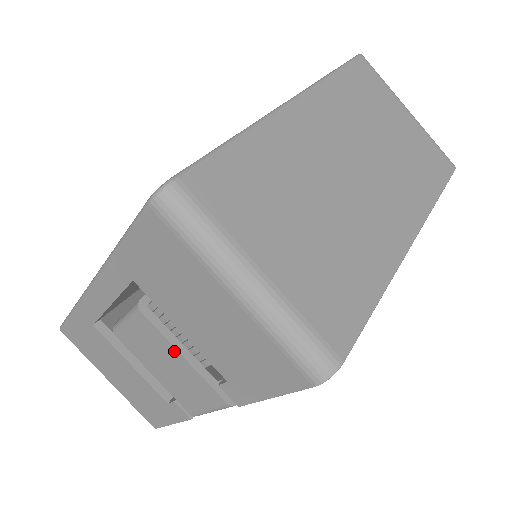
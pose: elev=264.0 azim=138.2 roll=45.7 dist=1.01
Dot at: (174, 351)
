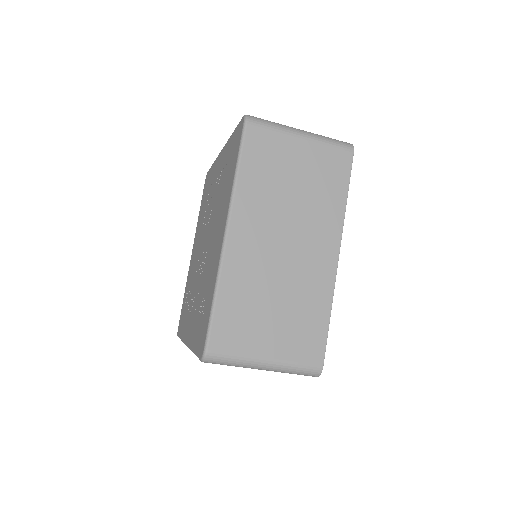
Dot at: occluded
